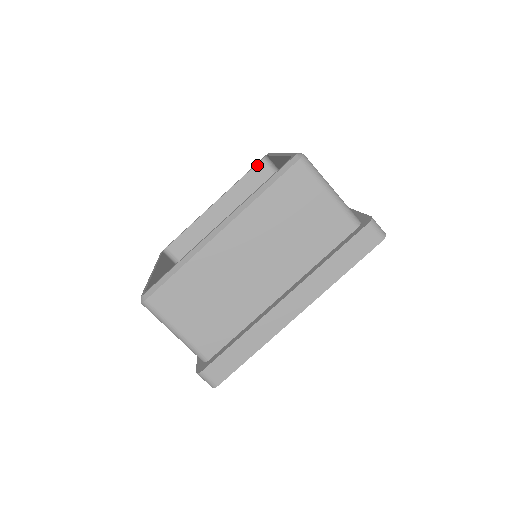
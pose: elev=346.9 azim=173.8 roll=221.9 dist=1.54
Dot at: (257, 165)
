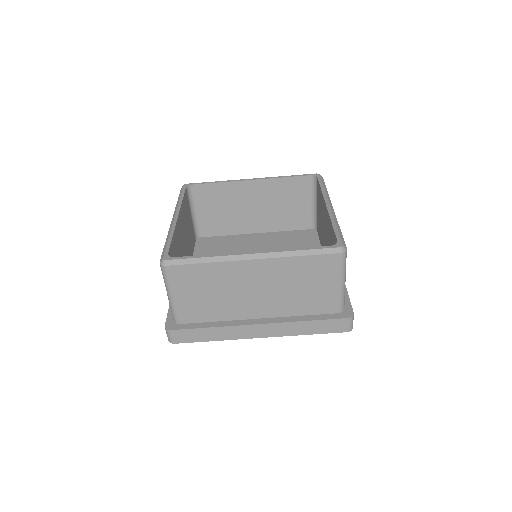
Dot at: (305, 176)
